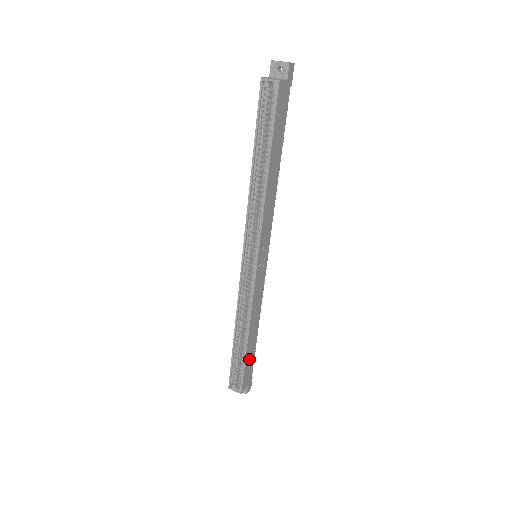
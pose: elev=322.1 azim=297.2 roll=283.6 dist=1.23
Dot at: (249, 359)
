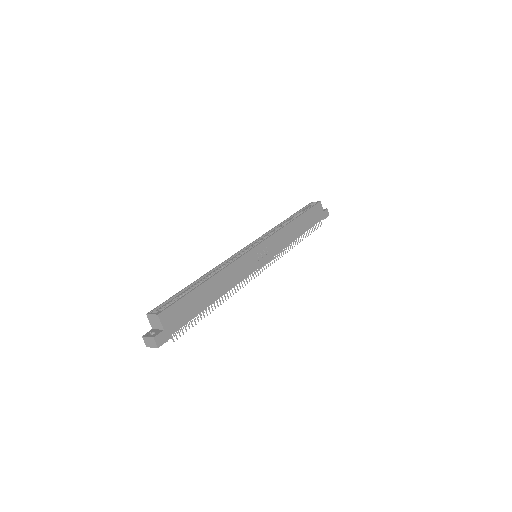
Dot at: (192, 303)
